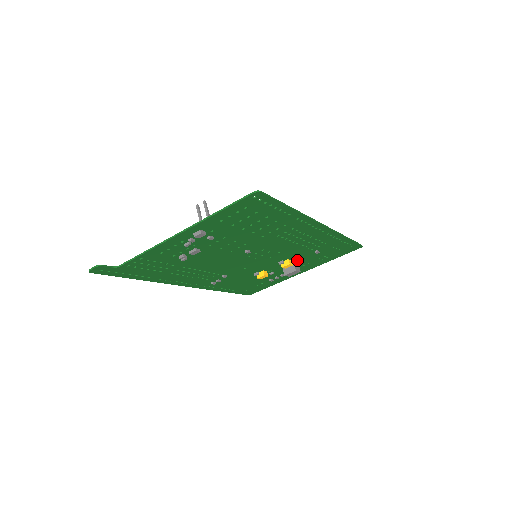
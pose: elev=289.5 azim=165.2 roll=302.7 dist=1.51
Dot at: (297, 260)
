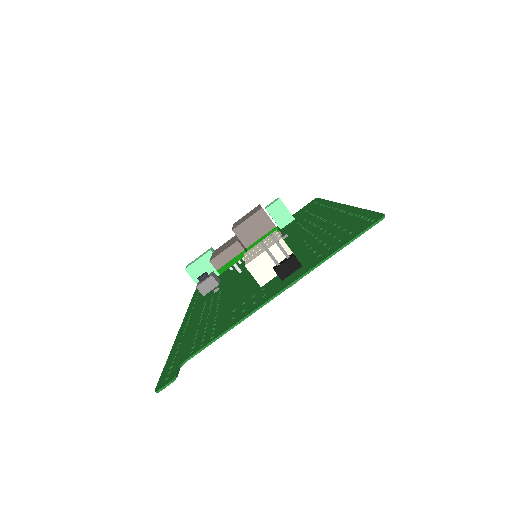
Dot at: occluded
